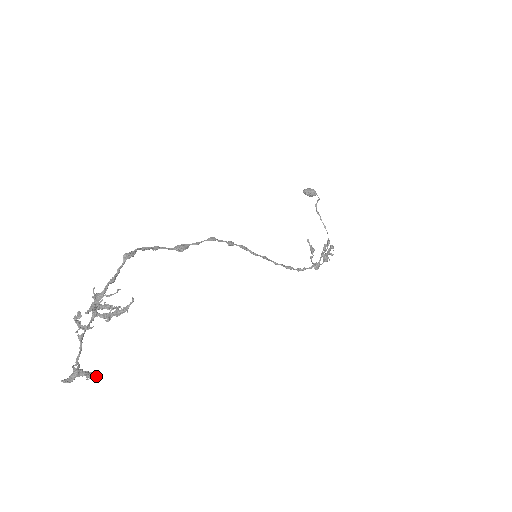
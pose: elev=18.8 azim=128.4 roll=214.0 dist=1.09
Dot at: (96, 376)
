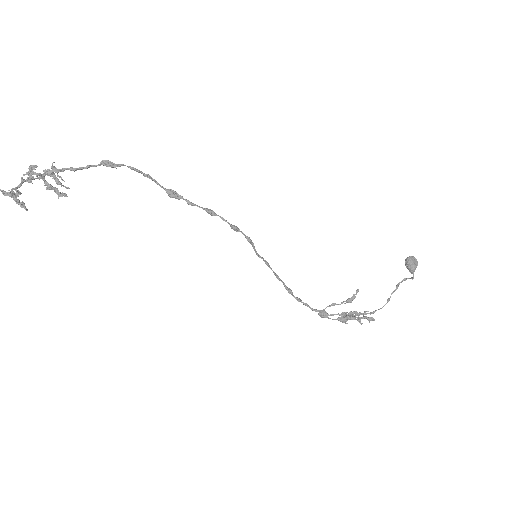
Dot at: (25, 207)
